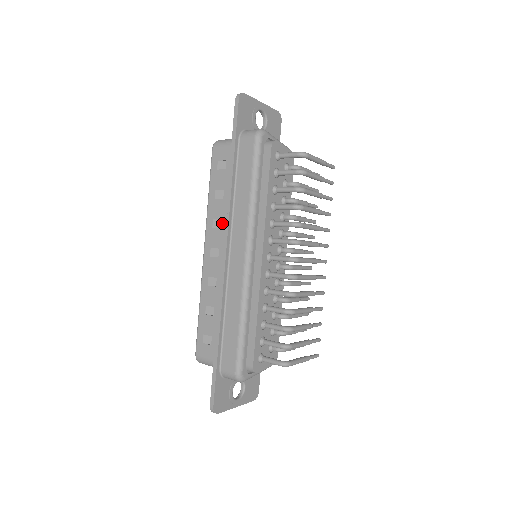
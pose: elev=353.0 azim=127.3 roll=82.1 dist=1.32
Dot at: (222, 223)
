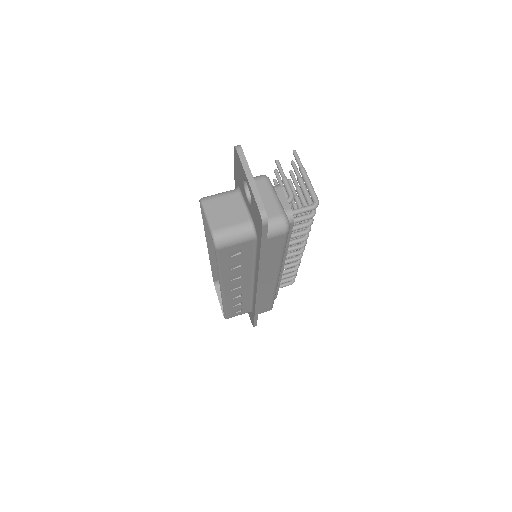
Dot at: (243, 276)
